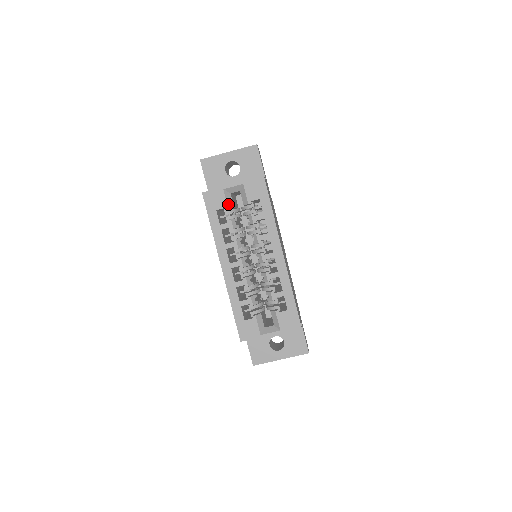
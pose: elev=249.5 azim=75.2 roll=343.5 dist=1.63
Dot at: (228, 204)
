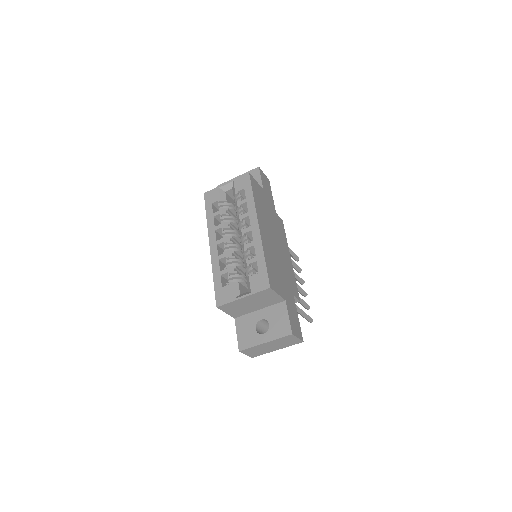
Dot at: (221, 198)
